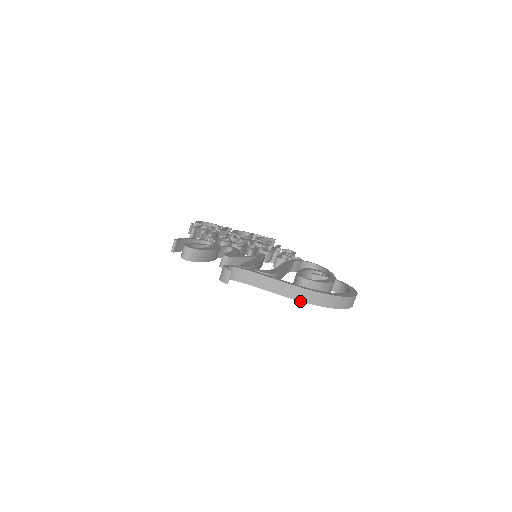
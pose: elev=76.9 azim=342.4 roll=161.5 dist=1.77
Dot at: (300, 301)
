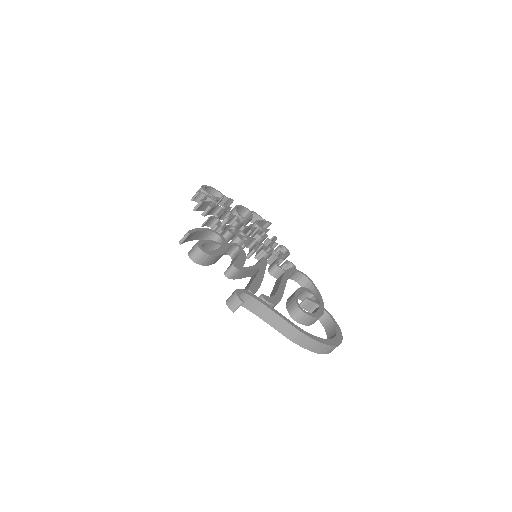
Dot at: (294, 342)
